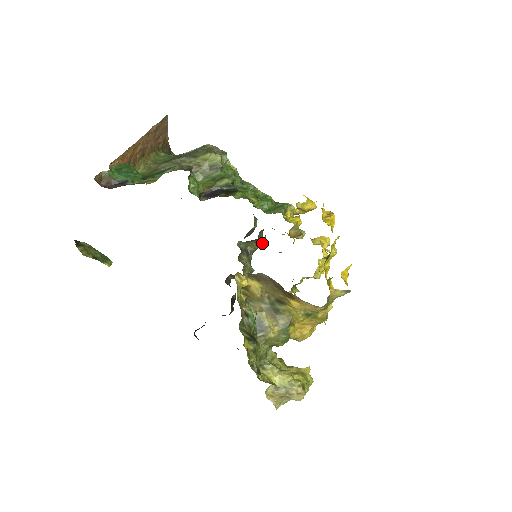
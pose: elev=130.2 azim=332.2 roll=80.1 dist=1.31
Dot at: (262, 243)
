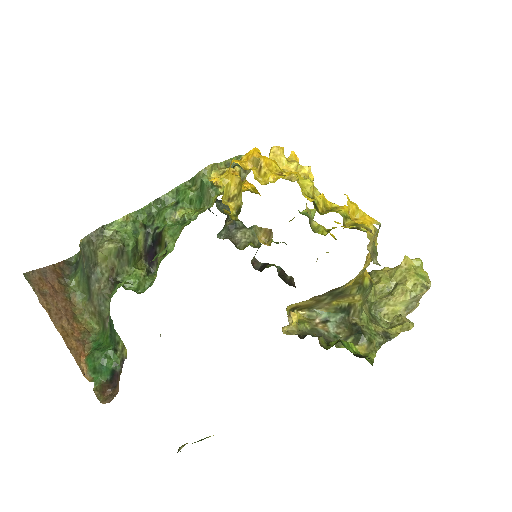
Dot at: occluded
